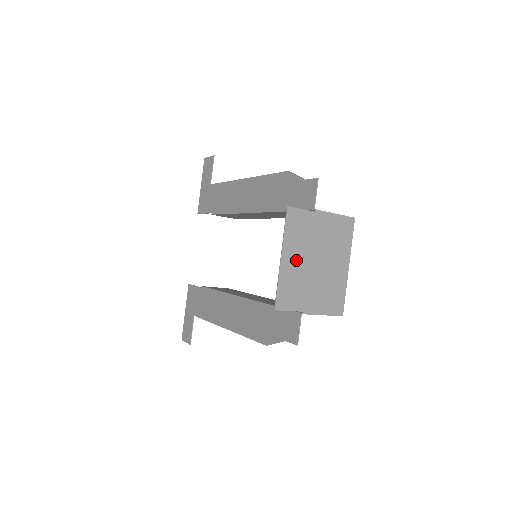
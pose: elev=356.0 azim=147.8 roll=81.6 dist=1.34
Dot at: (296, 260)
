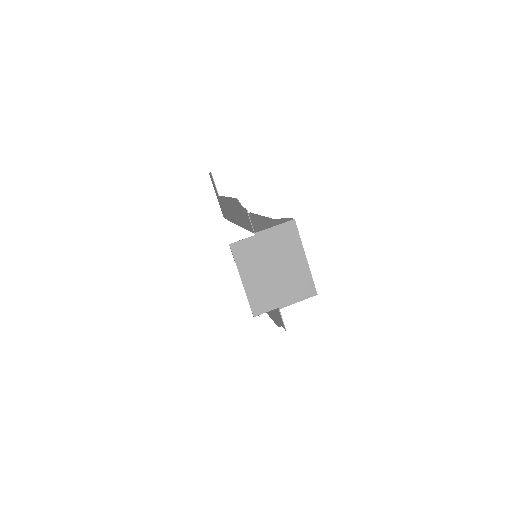
Dot at: (255, 276)
